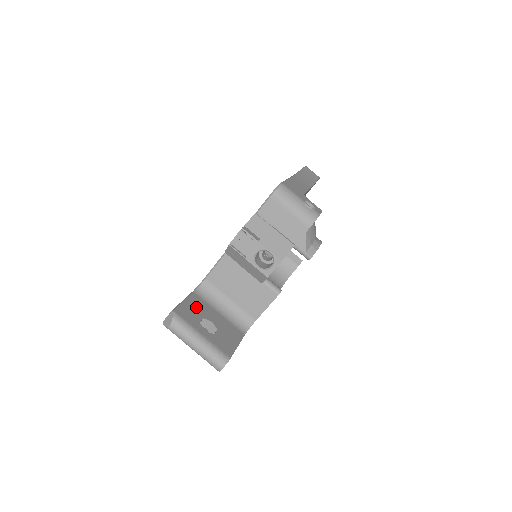
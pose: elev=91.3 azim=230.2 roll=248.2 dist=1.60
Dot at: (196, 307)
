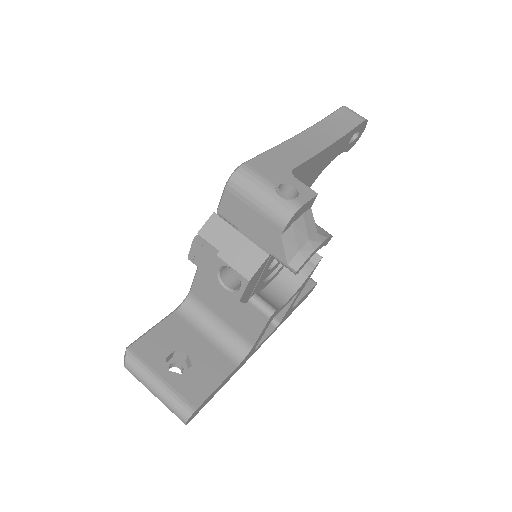
Dot at: (169, 335)
